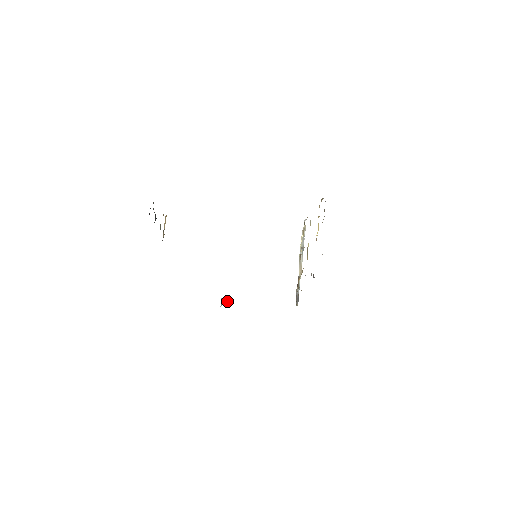
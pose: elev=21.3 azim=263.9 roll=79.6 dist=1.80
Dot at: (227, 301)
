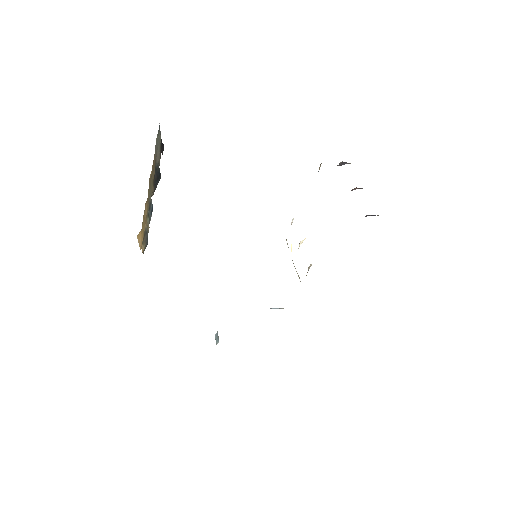
Dot at: occluded
